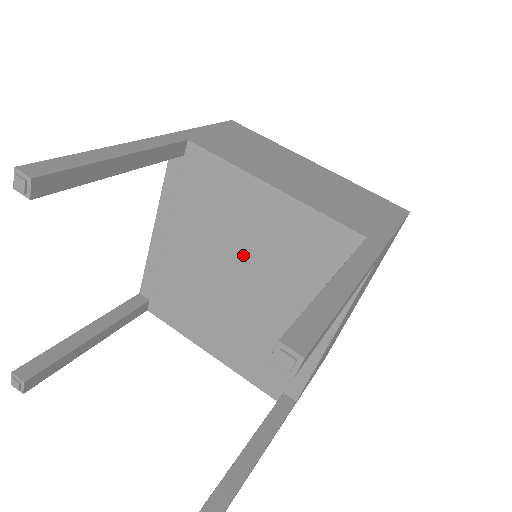
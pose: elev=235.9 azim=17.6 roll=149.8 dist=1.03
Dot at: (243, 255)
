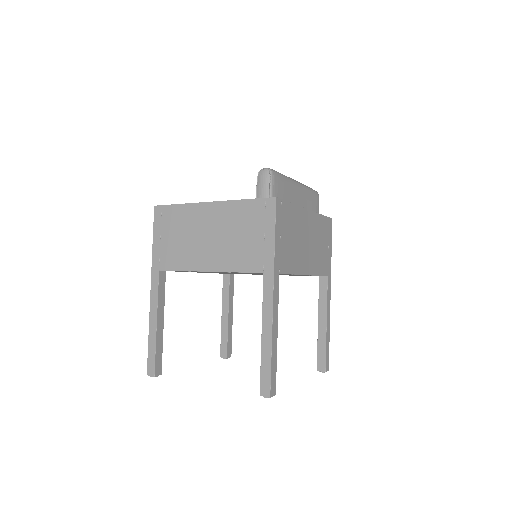
Dot at: occluded
